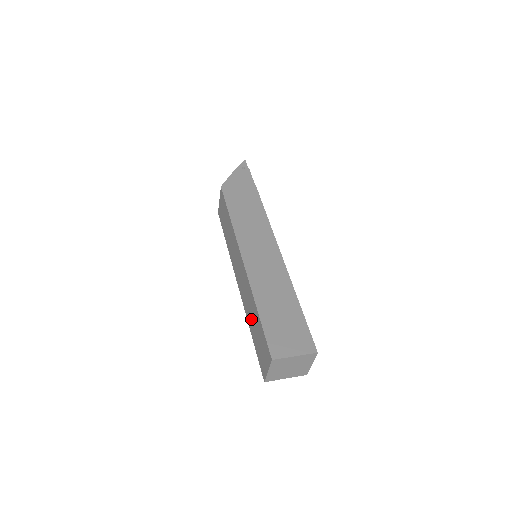
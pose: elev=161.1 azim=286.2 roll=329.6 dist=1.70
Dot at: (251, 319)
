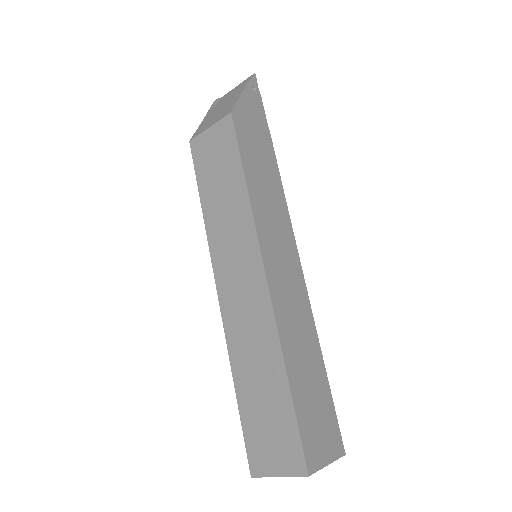
Dot at: (250, 373)
